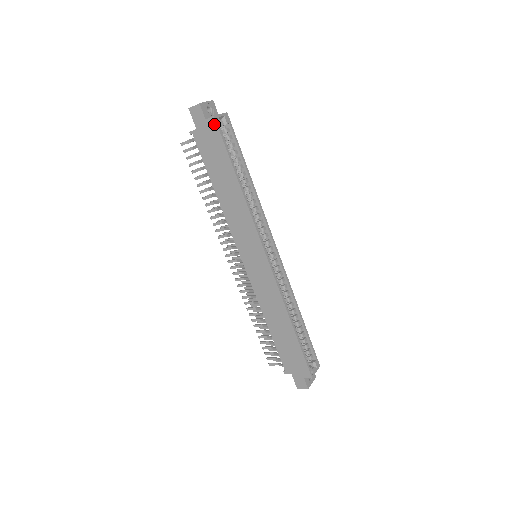
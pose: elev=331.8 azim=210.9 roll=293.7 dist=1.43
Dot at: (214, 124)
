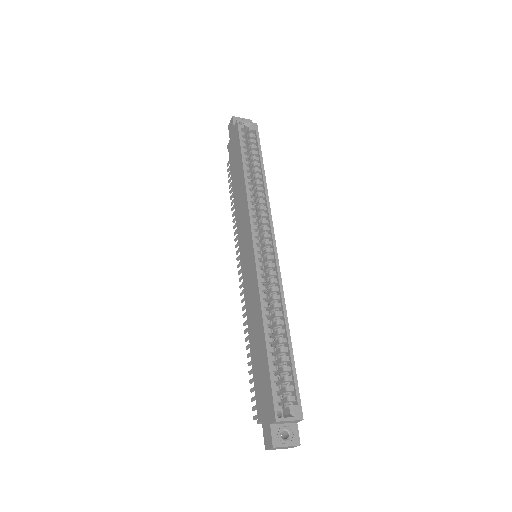
Dot at: (237, 126)
